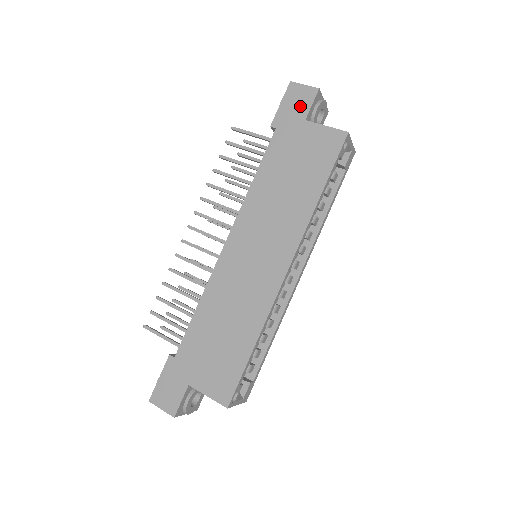
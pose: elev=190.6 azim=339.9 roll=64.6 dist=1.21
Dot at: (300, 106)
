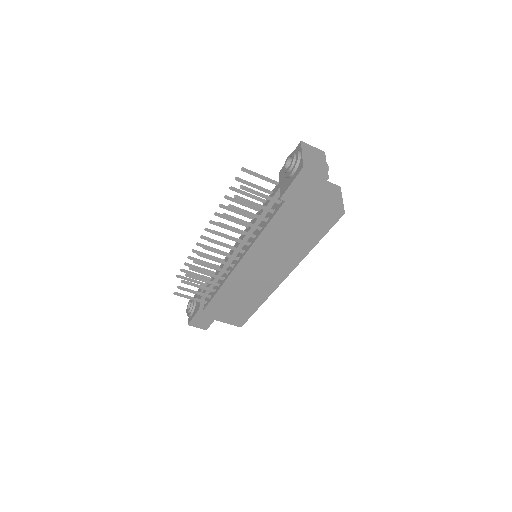
Dot at: (309, 189)
